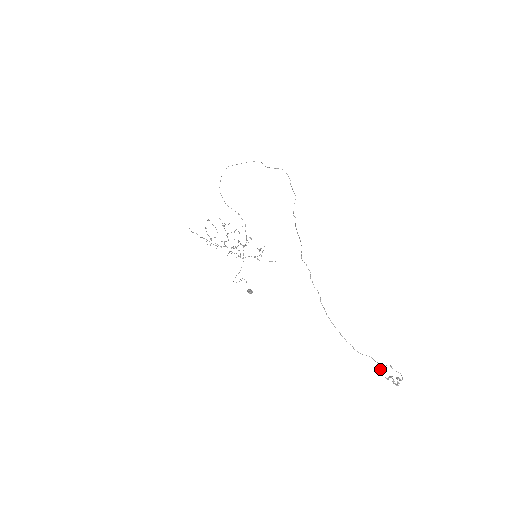
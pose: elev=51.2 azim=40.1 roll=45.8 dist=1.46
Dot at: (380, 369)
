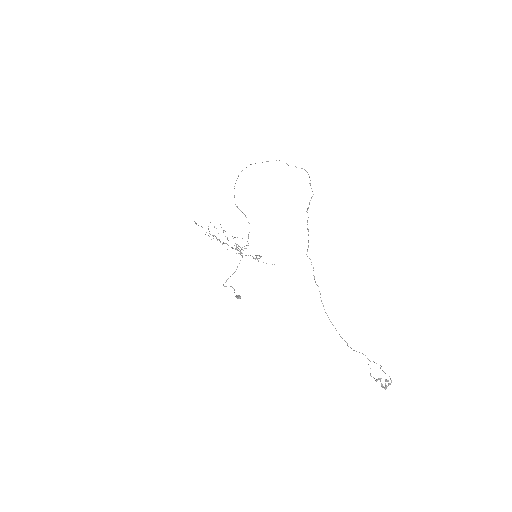
Dot at: occluded
